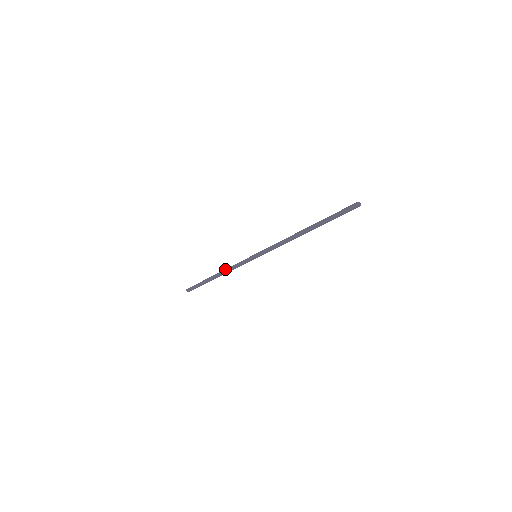
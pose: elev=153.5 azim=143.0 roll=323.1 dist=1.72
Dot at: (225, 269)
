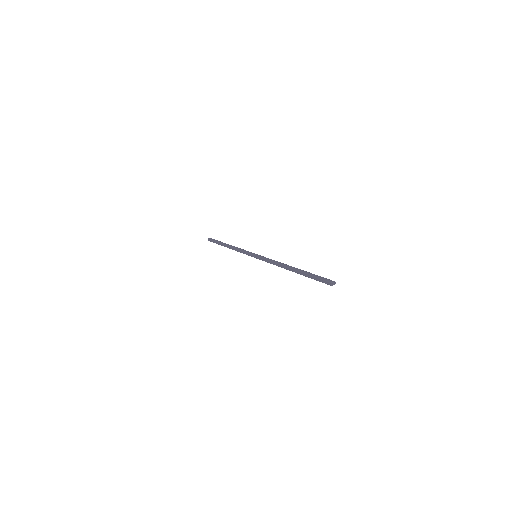
Dot at: (234, 247)
